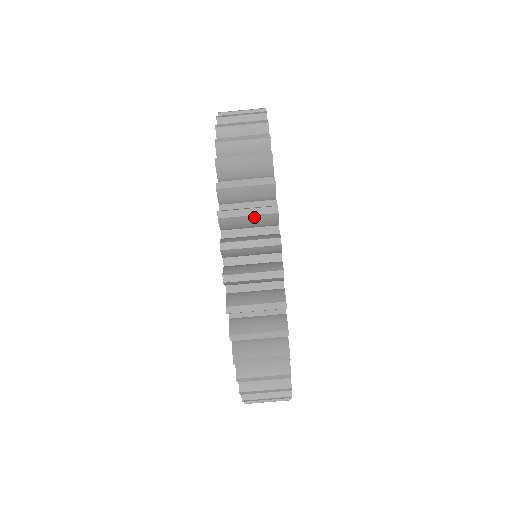
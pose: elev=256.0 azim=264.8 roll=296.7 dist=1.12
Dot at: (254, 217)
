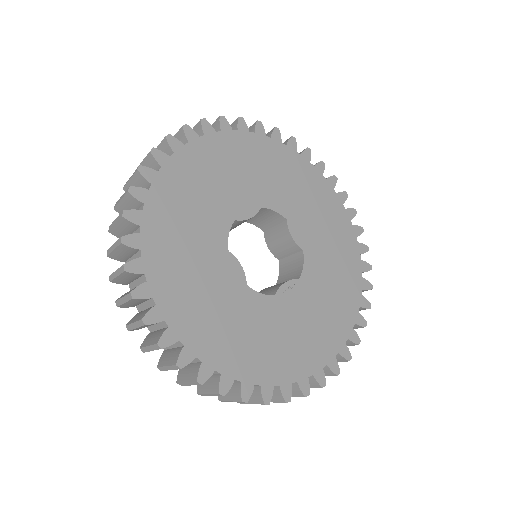
Dot at: (140, 327)
